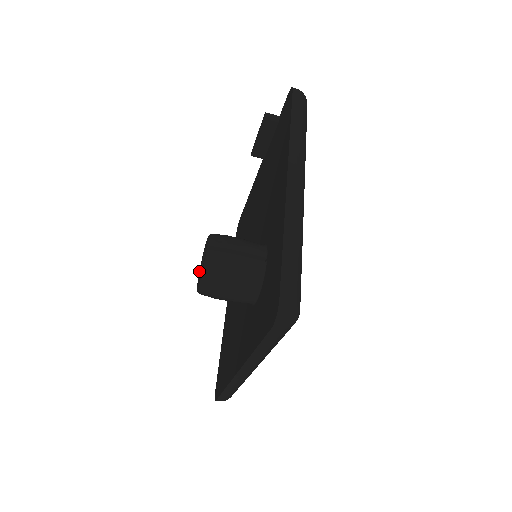
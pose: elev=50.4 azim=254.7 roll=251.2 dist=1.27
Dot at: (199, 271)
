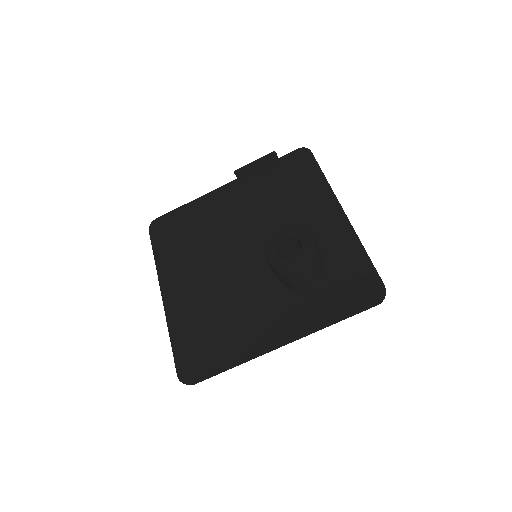
Dot at: (270, 254)
